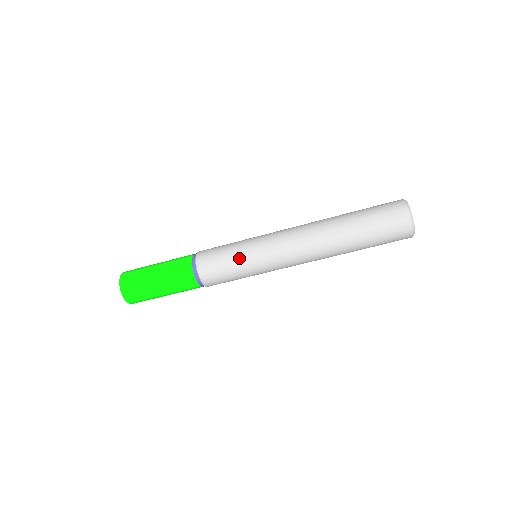
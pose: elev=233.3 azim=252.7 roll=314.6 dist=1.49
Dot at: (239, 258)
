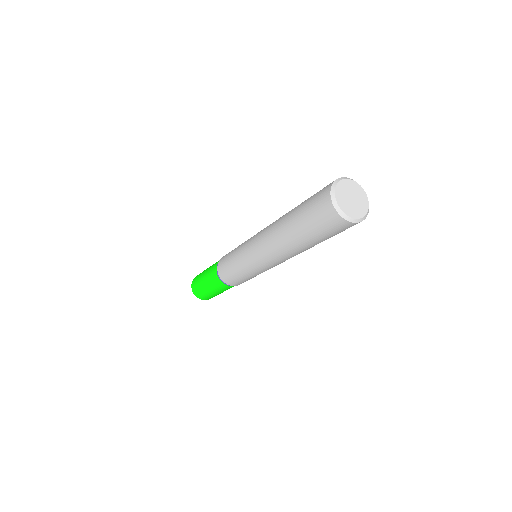
Dot at: (240, 272)
